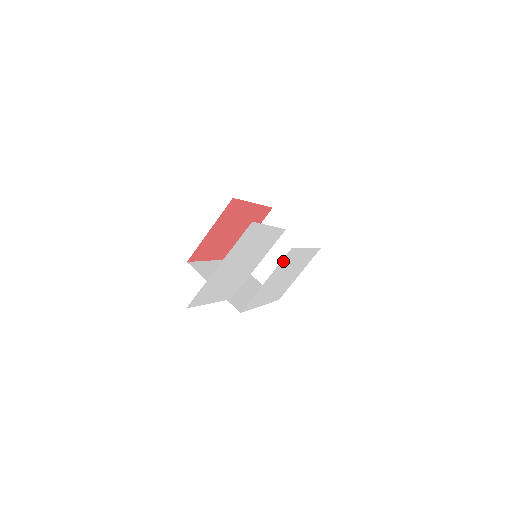
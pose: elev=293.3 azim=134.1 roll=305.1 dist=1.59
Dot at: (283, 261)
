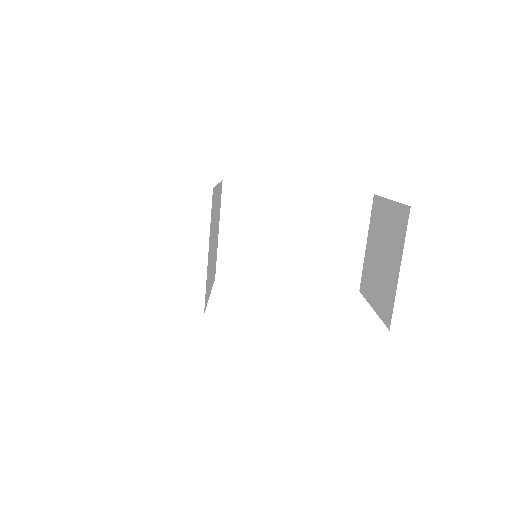
Dot at: occluded
